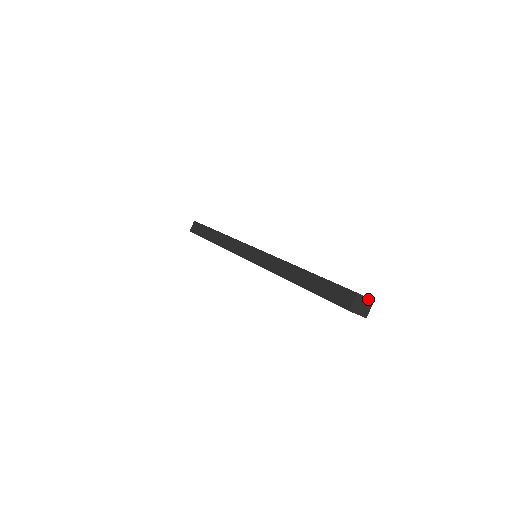
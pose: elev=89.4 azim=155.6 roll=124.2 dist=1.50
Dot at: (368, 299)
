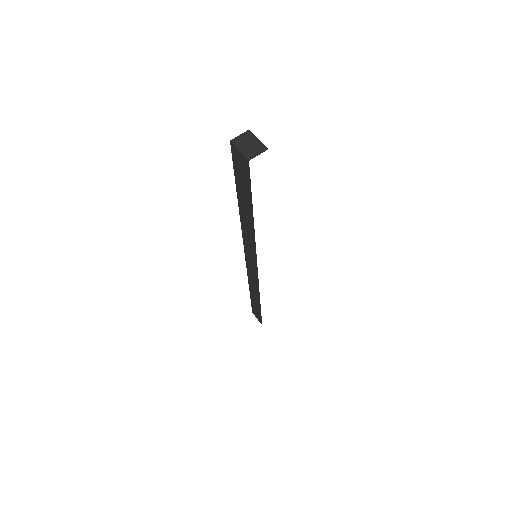
Dot at: (261, 143)
